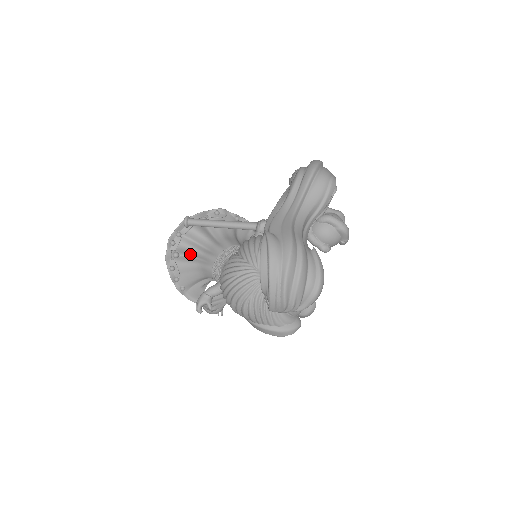
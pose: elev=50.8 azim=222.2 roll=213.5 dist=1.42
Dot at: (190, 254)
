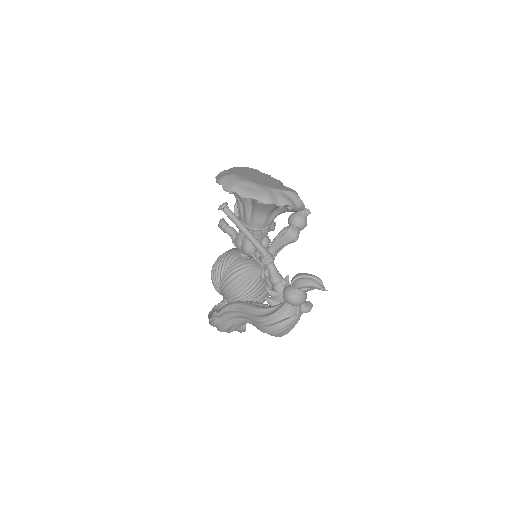
Dot at: occluded
